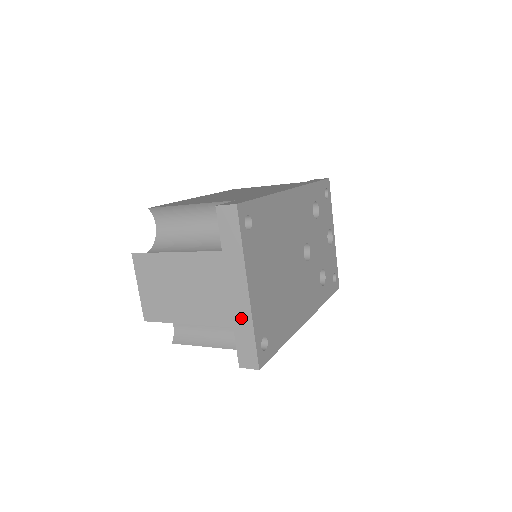
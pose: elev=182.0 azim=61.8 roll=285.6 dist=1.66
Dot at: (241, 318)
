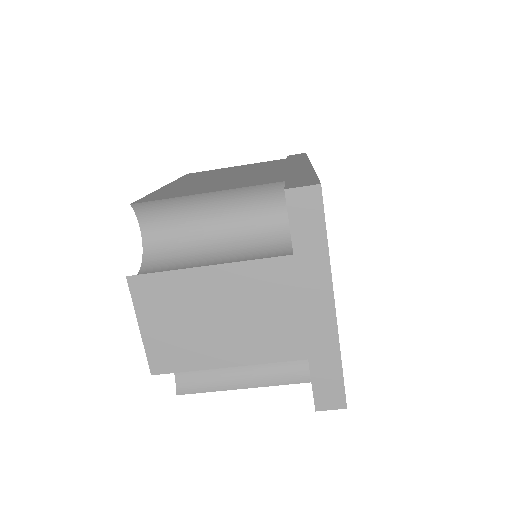
Dot at: (321, 345)
